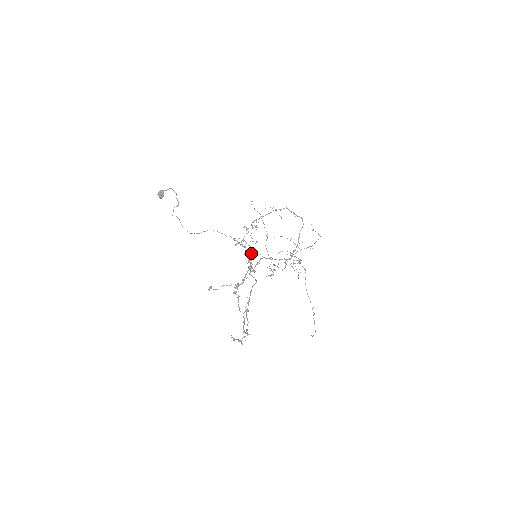
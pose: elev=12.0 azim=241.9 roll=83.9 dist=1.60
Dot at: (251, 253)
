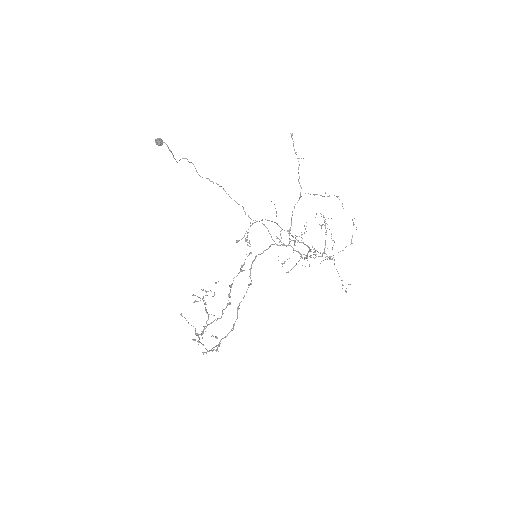
Dot at: (208, 316)
